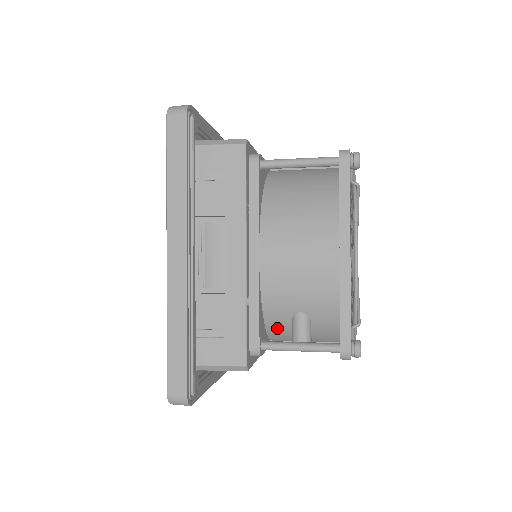
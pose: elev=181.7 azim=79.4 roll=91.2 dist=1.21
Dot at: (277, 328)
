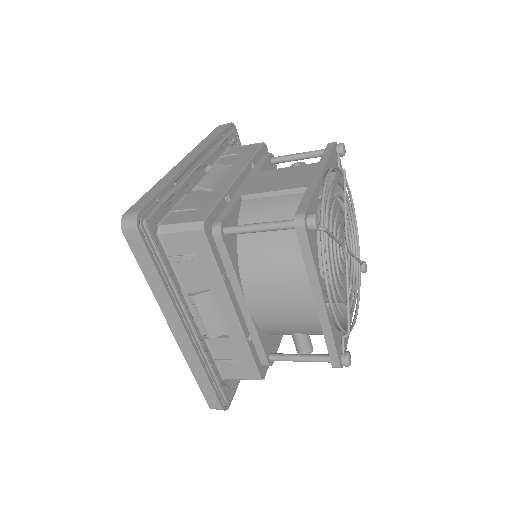
Dot at: occluded
